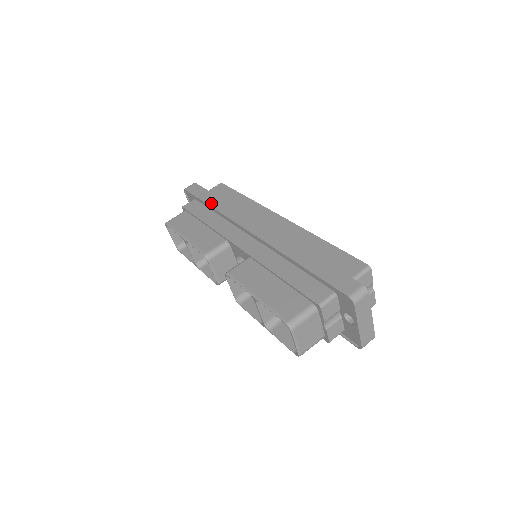
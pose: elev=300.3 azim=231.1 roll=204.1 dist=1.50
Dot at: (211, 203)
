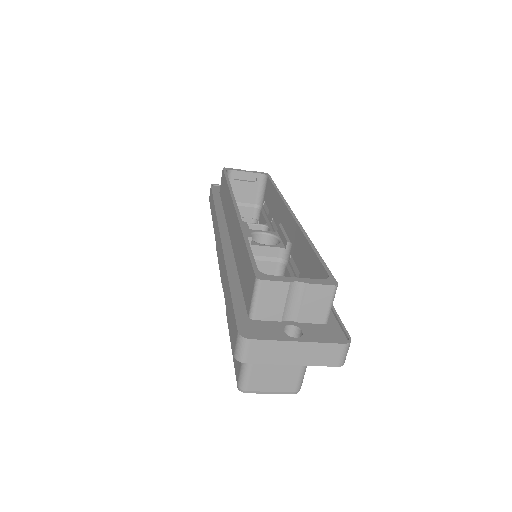
Dot at: (212, 215)
